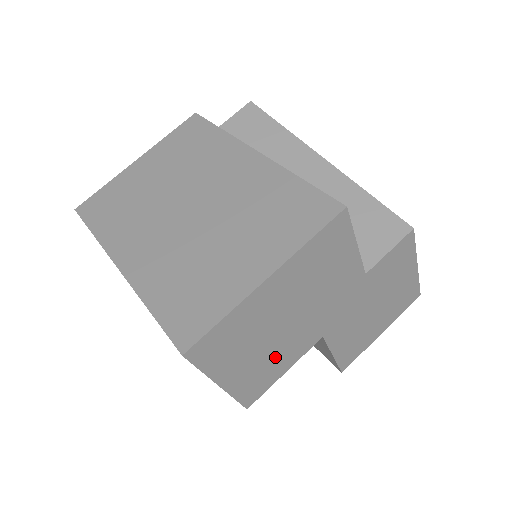
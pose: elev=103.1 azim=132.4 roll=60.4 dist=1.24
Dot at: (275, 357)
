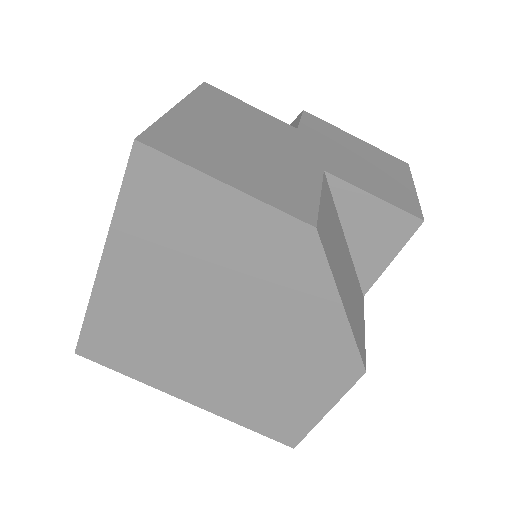
Dot at: (278, 175)
